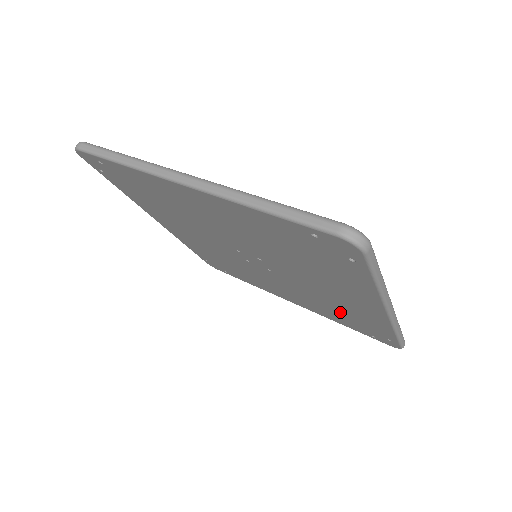
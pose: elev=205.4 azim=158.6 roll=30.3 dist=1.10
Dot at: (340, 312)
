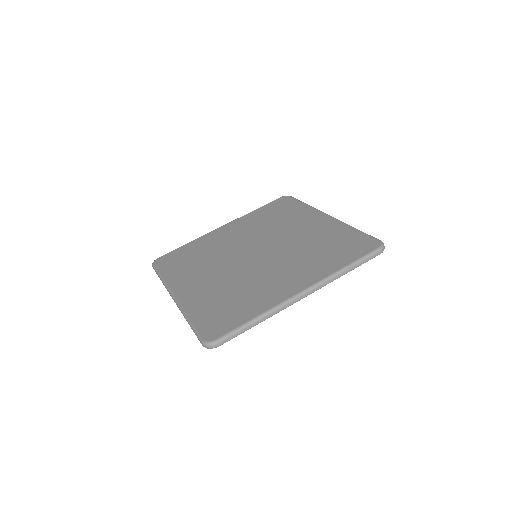
Dot at: occluded
